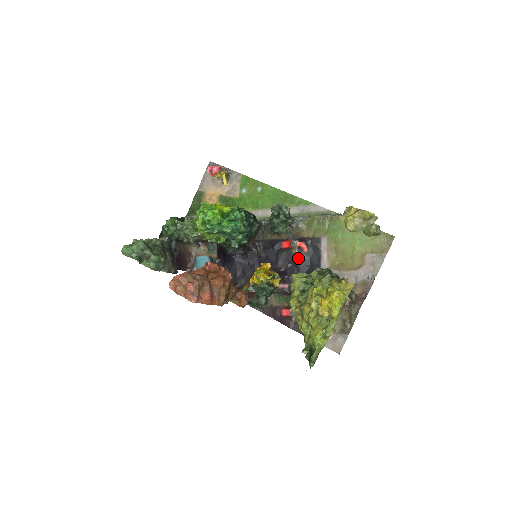
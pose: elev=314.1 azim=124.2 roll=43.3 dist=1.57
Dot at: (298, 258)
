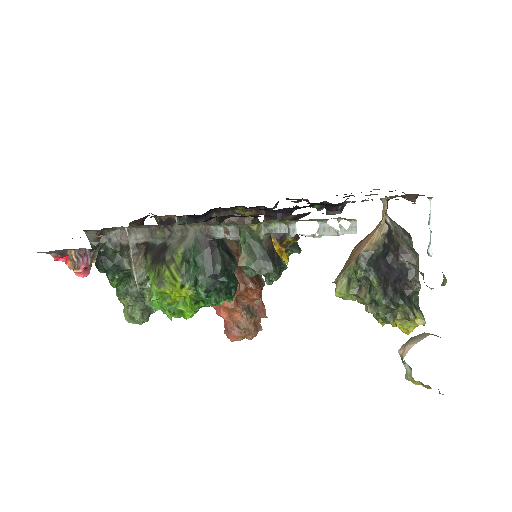
Dot at: occluded
